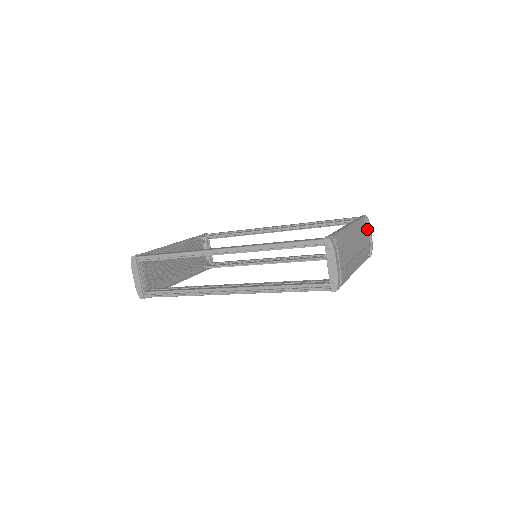
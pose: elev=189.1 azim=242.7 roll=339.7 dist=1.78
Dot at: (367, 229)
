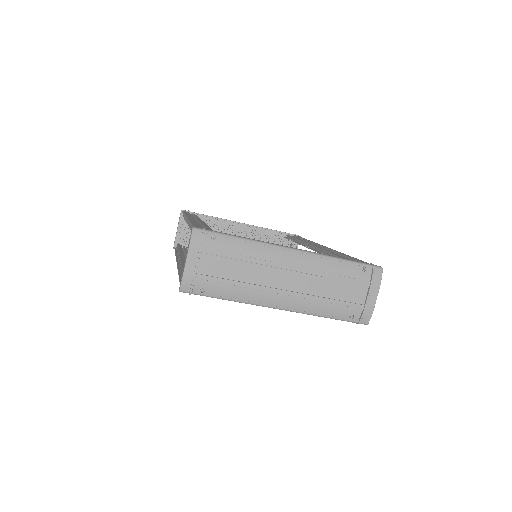
Dot at: (359, 281)
